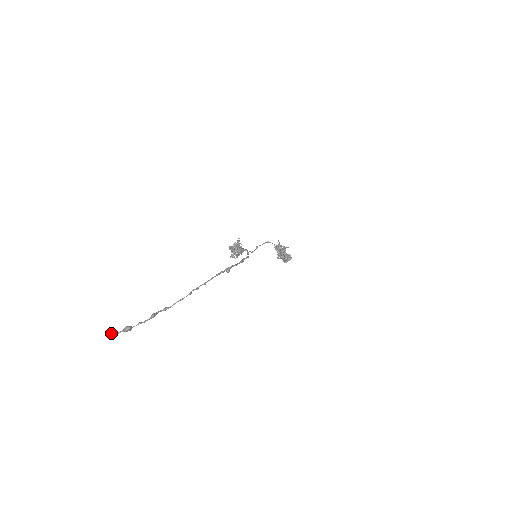
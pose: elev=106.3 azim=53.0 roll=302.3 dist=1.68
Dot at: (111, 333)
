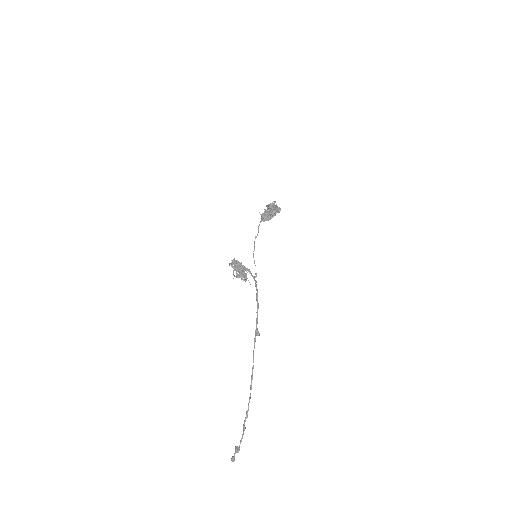
Dot at: (232, 461)
